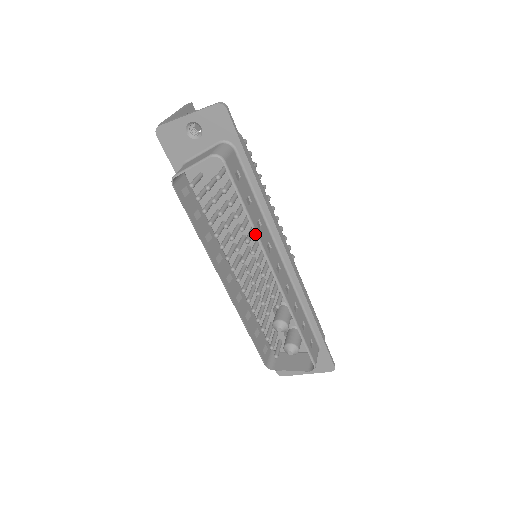
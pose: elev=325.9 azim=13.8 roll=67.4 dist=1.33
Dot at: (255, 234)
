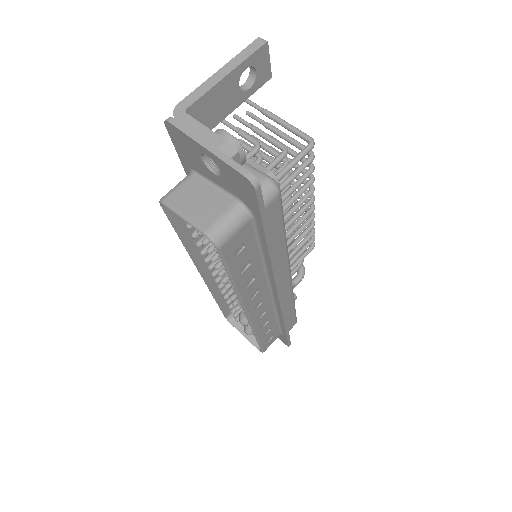
Dot at: (236, 294)
